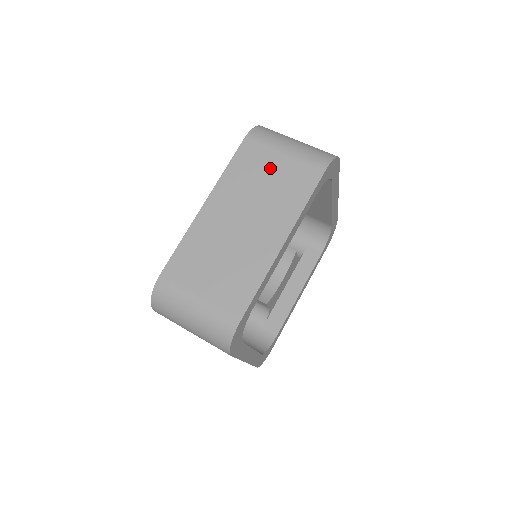
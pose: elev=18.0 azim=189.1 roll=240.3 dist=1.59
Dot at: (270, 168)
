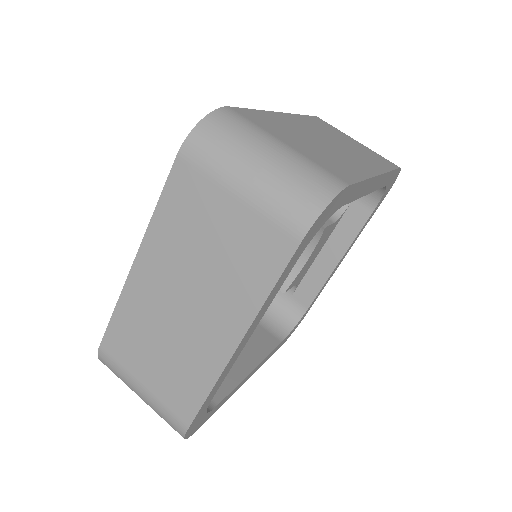
Dot at: (216, 221)
